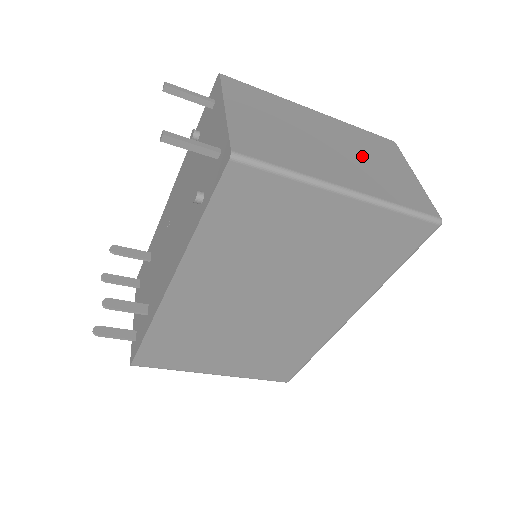
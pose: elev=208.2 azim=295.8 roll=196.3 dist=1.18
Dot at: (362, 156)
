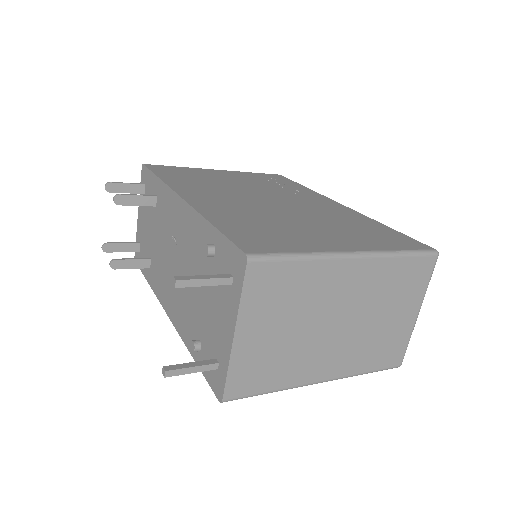
Dot at: (370, 318)
